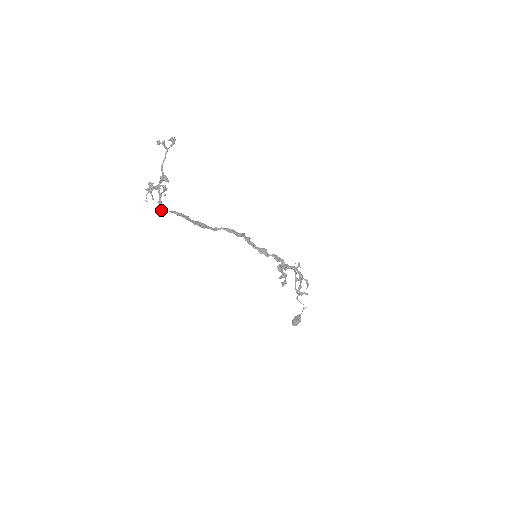
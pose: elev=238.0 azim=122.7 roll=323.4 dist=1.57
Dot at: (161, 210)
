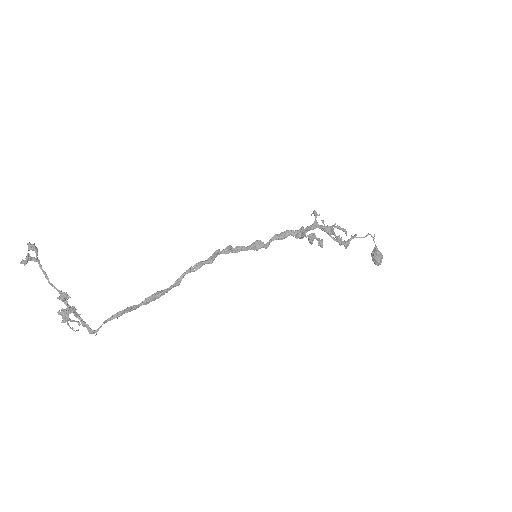
Dot at: (94, 332)
